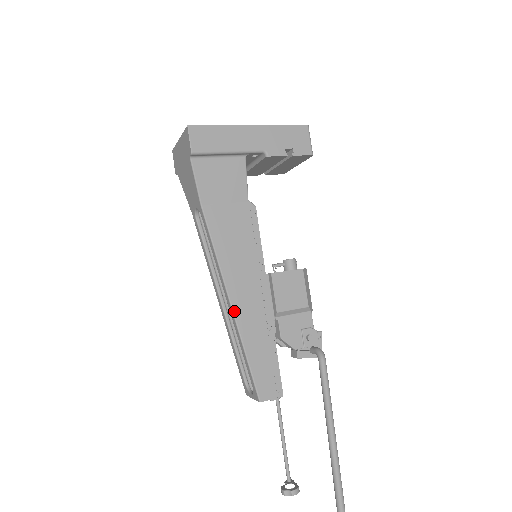
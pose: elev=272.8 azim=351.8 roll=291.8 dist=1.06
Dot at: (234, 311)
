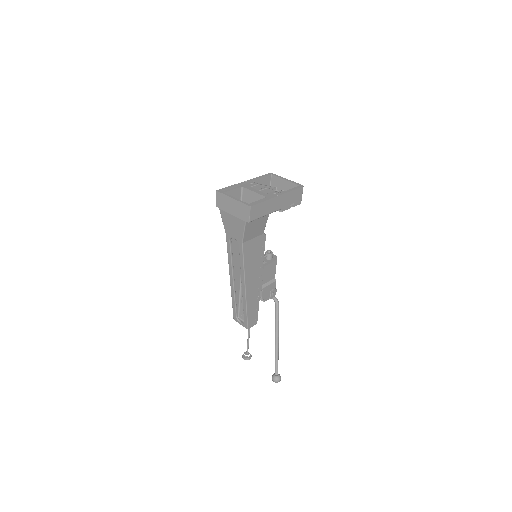
Dot at: (246, 293)
